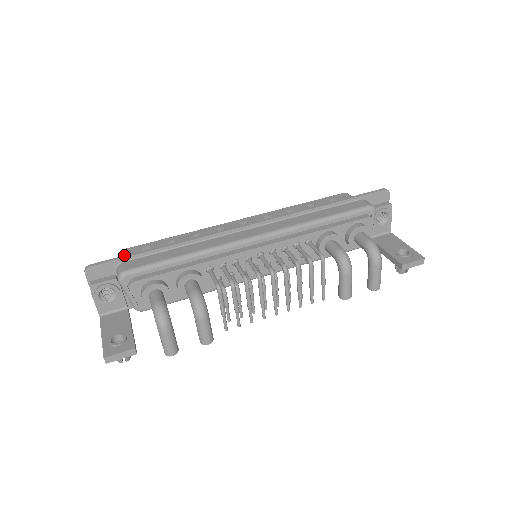
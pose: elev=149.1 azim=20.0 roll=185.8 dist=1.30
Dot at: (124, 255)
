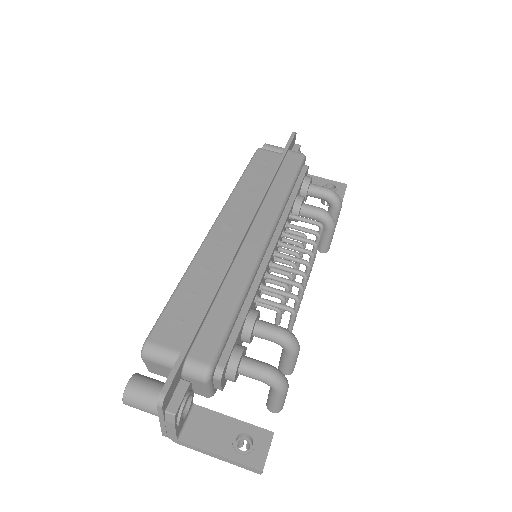
Dot at: occluded
